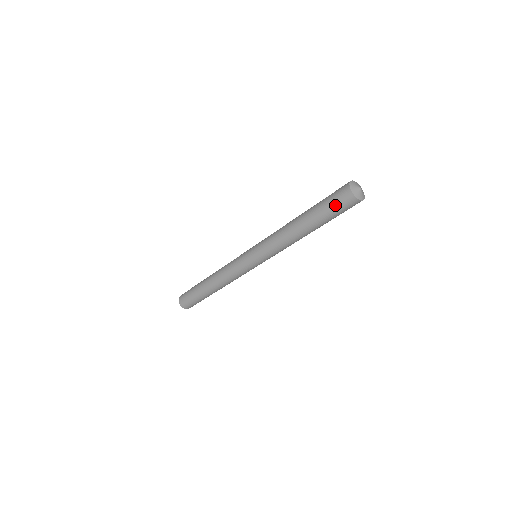
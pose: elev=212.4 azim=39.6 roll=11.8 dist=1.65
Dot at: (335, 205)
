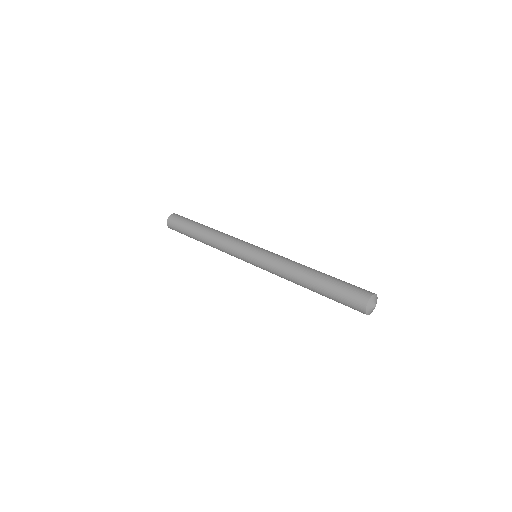
Dot at: occluded
